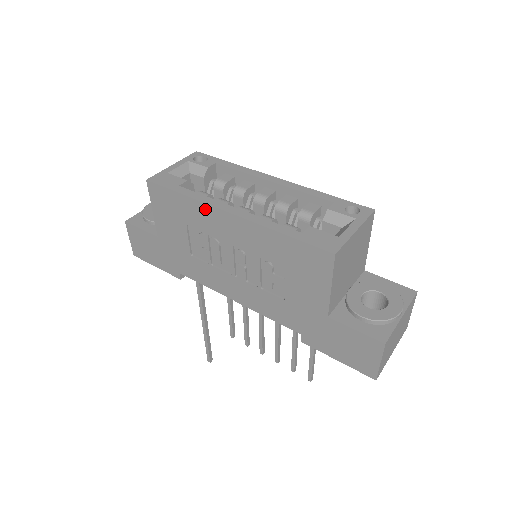
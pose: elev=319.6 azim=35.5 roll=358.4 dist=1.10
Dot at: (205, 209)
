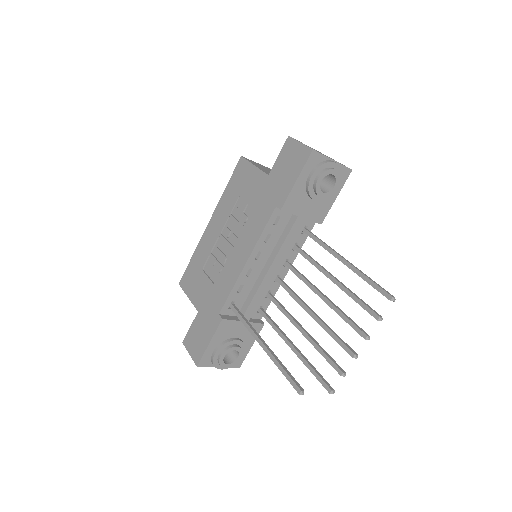
Dot at: (202, 242)
